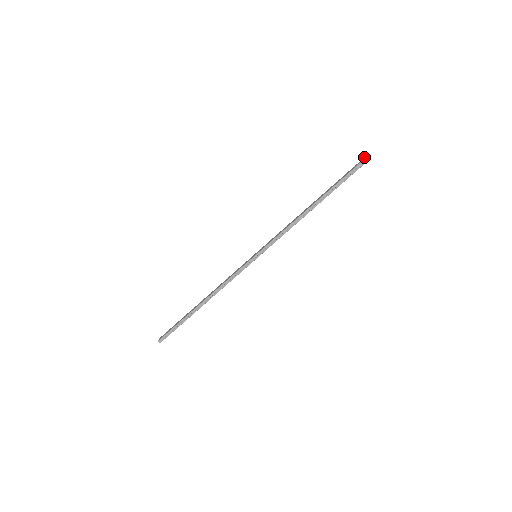
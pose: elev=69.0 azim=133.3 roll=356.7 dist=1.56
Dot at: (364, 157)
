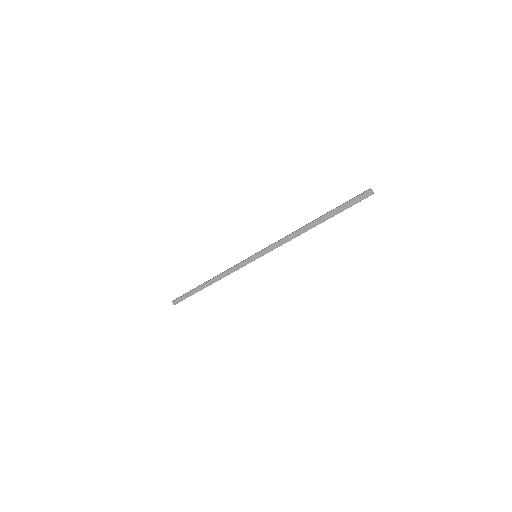
Dot at: (368, 191)
